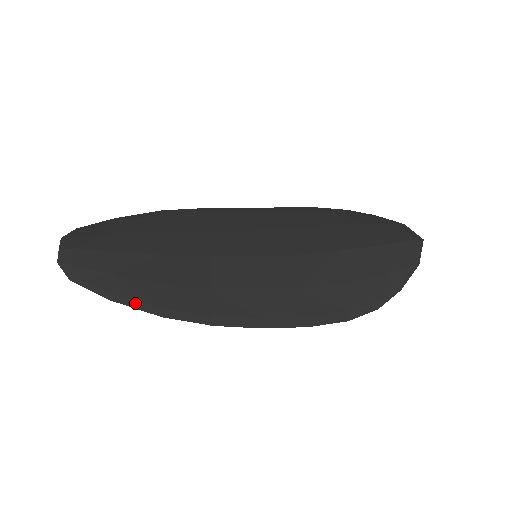
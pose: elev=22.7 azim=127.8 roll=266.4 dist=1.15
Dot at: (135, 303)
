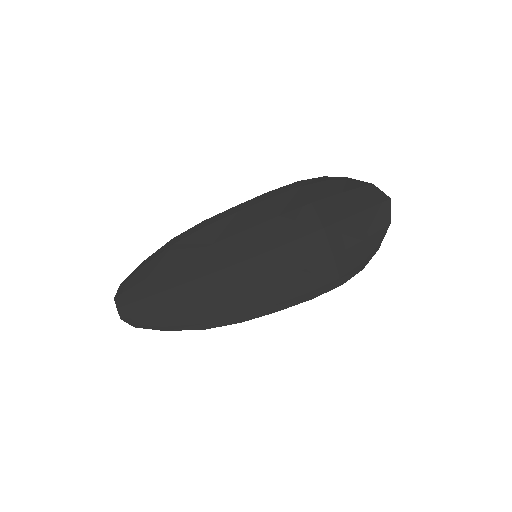
Dot at: (183, 327)
